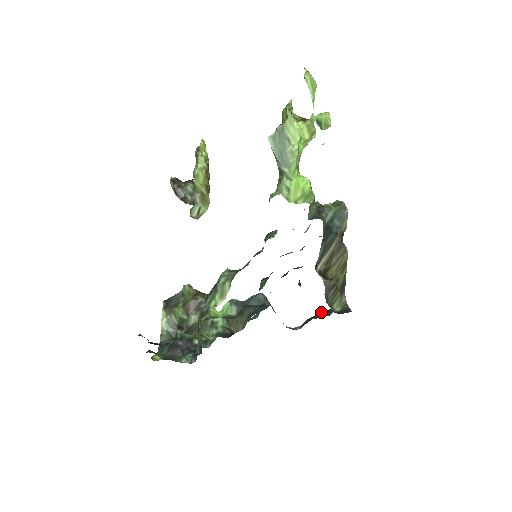
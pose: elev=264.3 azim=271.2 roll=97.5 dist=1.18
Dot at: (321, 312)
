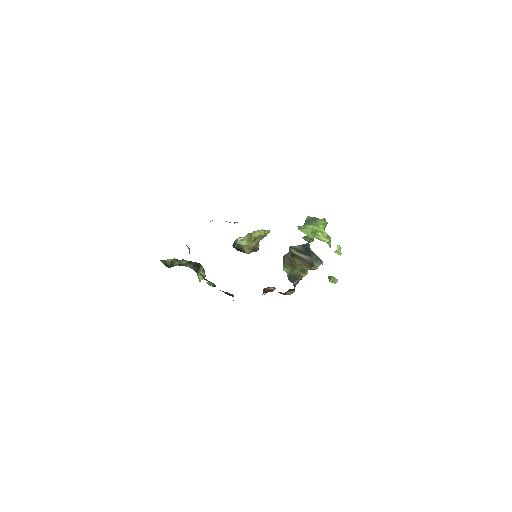
Dot at: occluded
